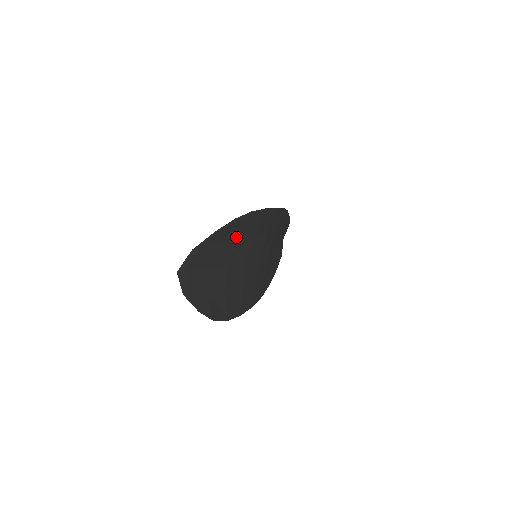
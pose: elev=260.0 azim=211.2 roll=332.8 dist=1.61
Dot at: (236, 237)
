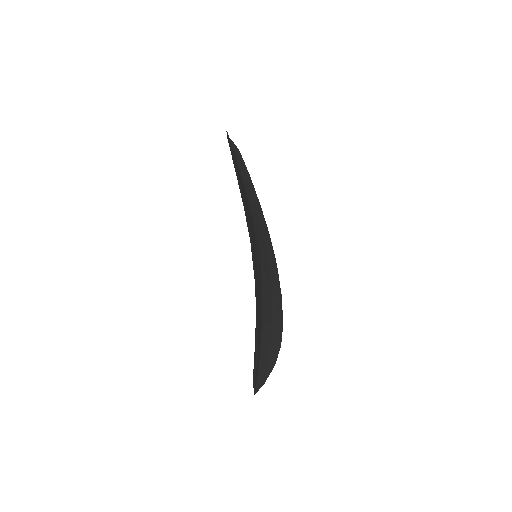
Dot at: occluded
